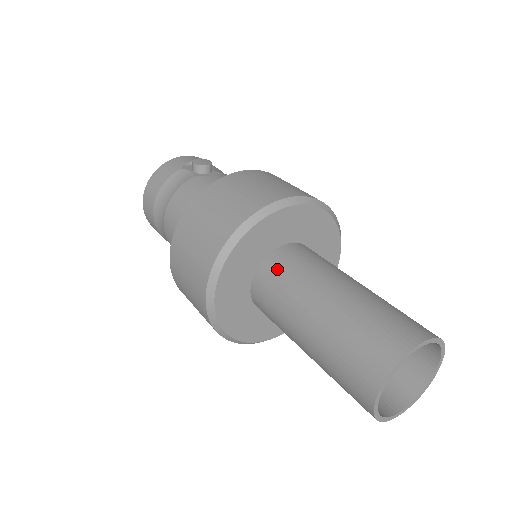
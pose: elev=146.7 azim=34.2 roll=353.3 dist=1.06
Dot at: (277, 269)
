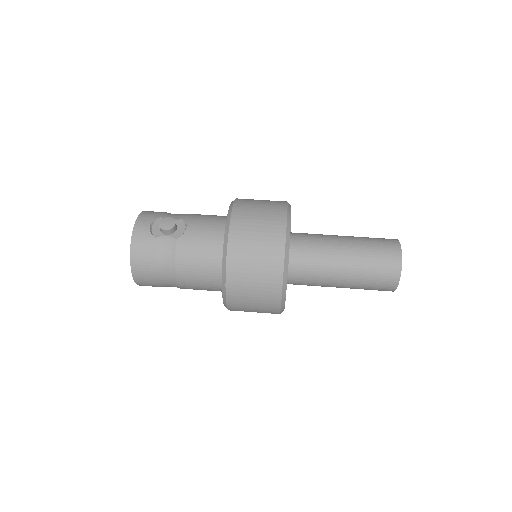
Dot at: (302, 263)
